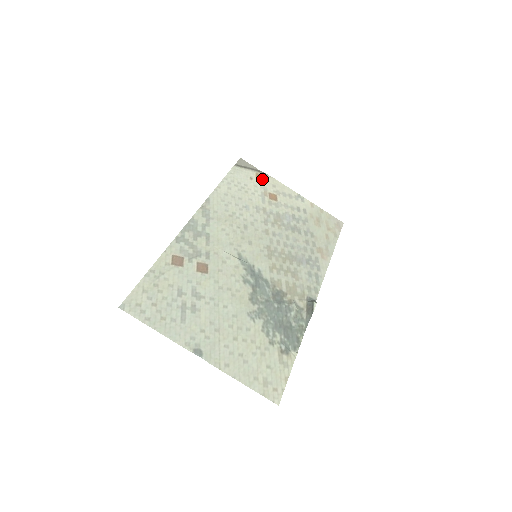
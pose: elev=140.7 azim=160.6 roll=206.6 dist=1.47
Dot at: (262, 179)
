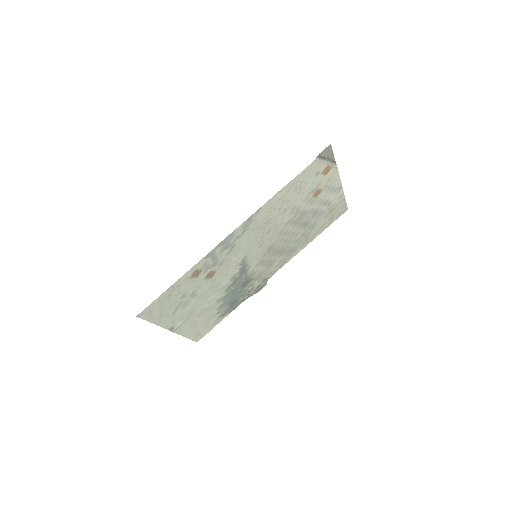
Dot at: (326, 173)
